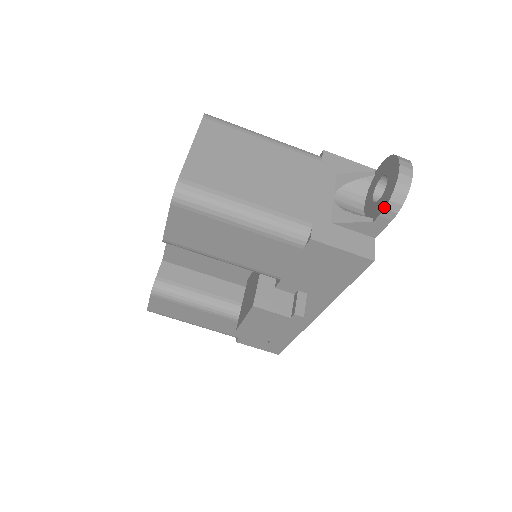
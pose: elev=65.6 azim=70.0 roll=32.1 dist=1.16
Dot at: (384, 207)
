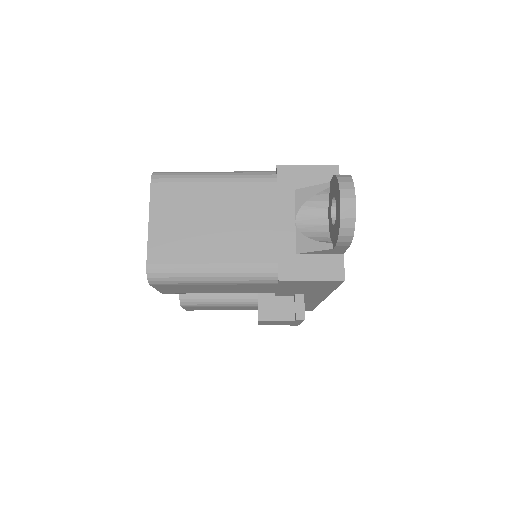
Dot at: (336, 241)
